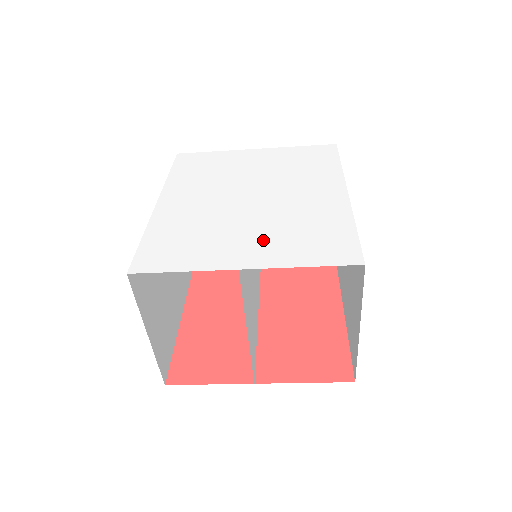
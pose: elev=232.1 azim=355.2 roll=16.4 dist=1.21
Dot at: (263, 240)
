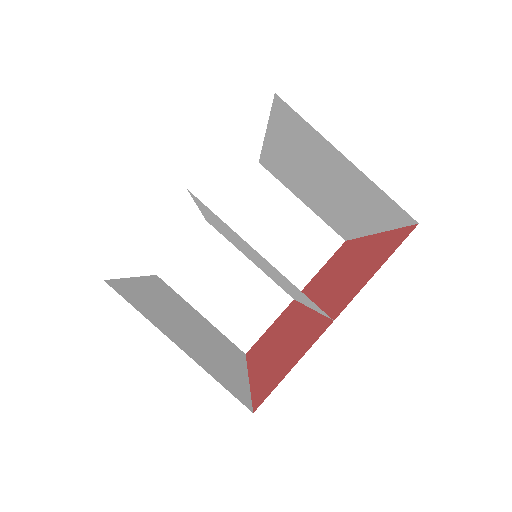
Dot at: occluded
